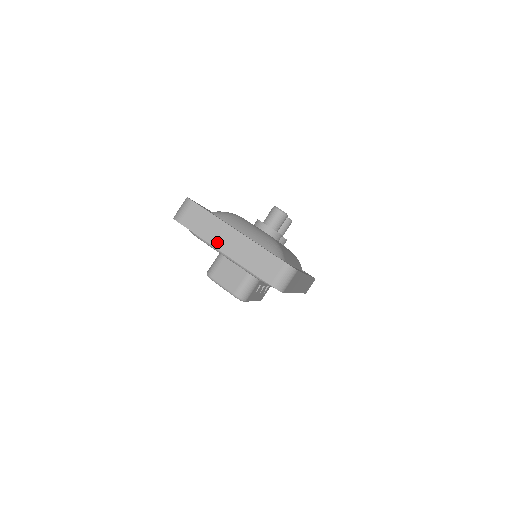
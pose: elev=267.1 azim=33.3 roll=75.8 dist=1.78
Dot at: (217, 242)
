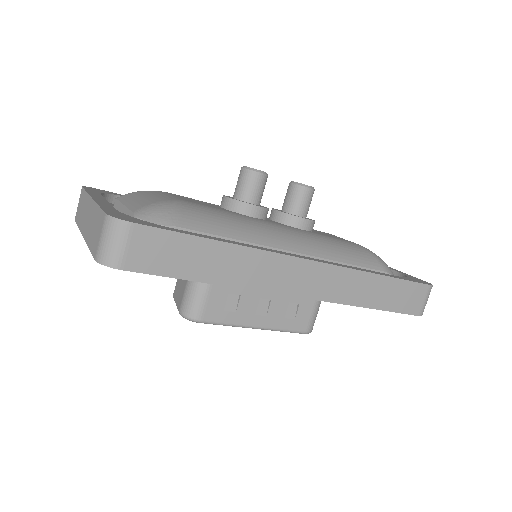
Dot at: (83, 225)
